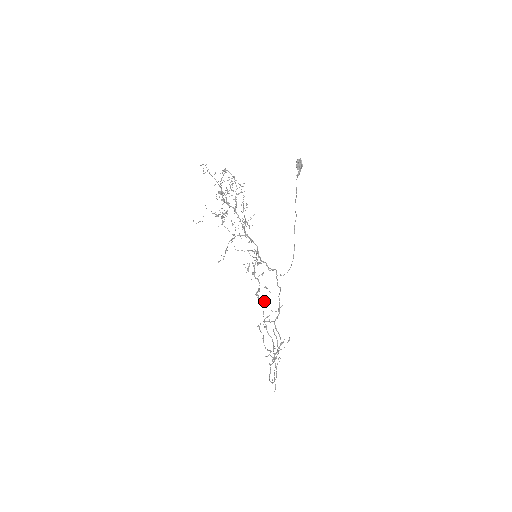
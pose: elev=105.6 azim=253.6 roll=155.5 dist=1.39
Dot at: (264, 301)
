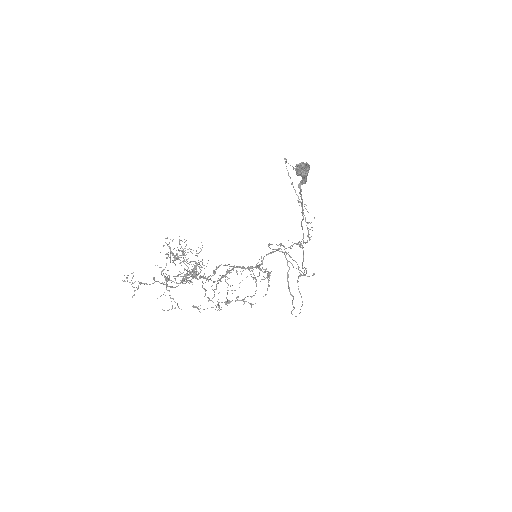
Dot at: (280, 246)
